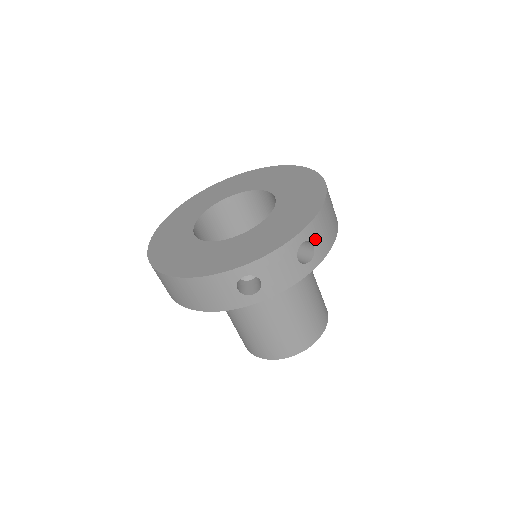
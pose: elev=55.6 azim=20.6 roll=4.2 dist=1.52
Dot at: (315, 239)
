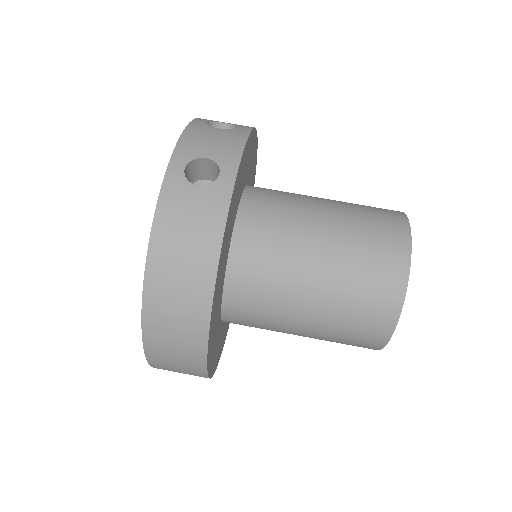
Dot at: (221, 123)
